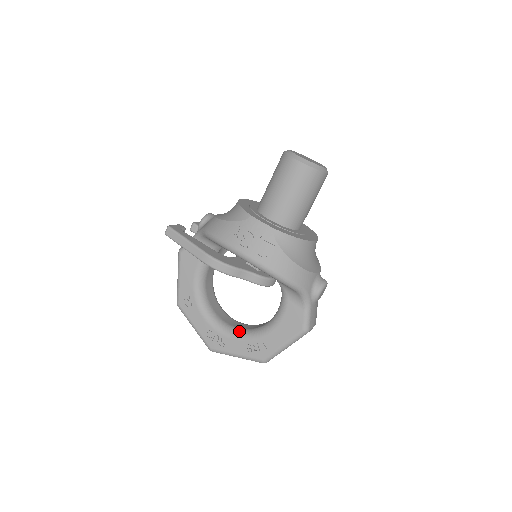
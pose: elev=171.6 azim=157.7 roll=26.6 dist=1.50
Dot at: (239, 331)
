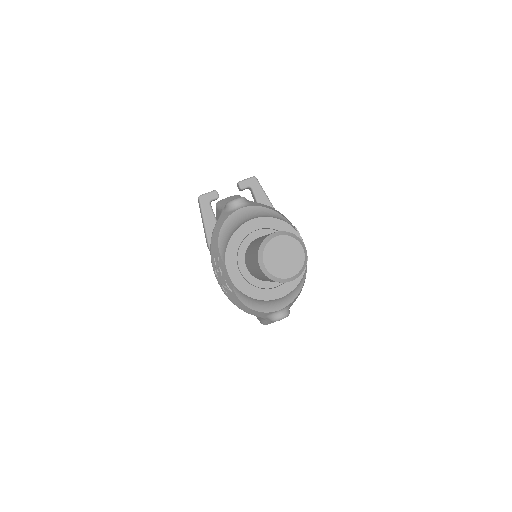
Dot at: occluded
